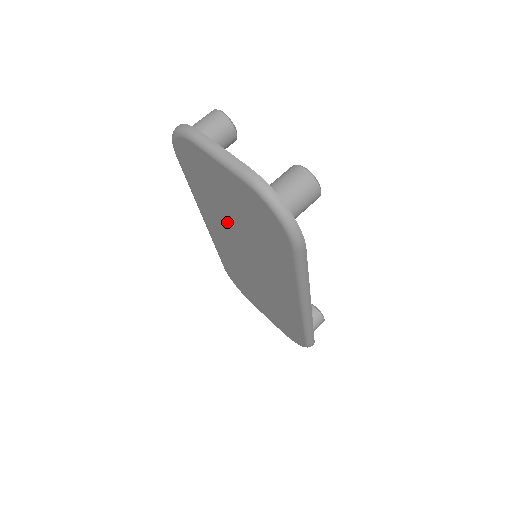
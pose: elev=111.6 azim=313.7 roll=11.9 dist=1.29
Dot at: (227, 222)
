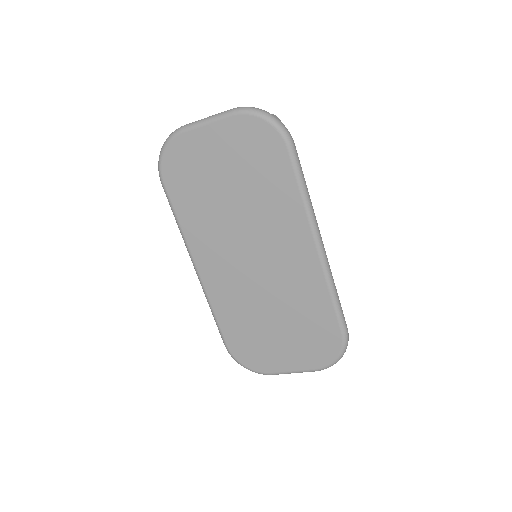
Dot at: (223, 217)
